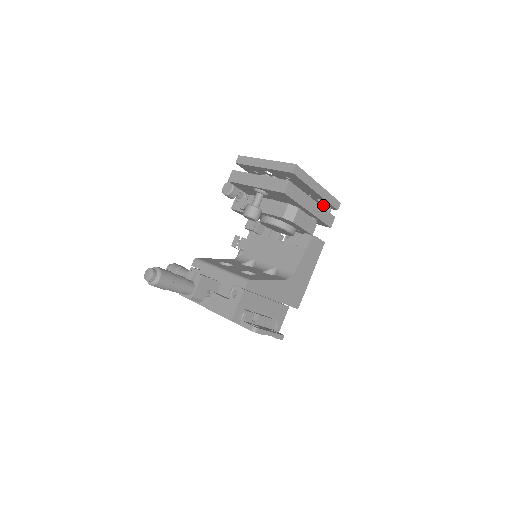
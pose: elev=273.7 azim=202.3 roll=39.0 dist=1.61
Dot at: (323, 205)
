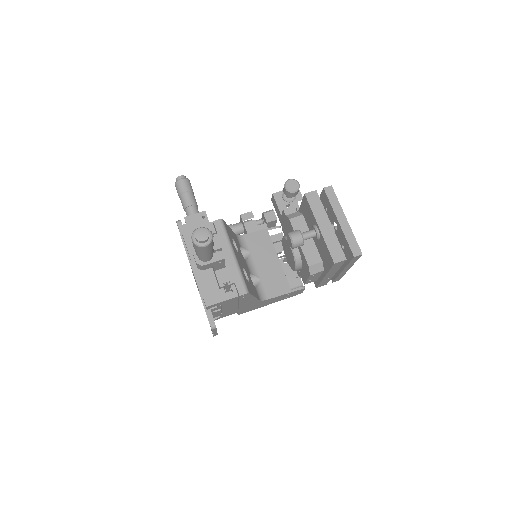
Dot at: occluded
